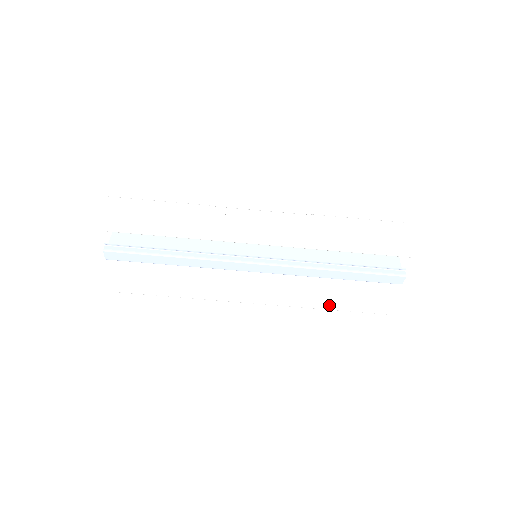
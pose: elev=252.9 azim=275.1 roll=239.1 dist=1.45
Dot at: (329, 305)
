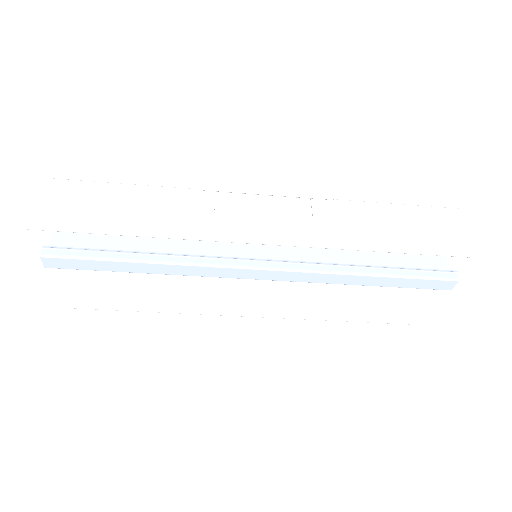
Dot at: (351, 316)
